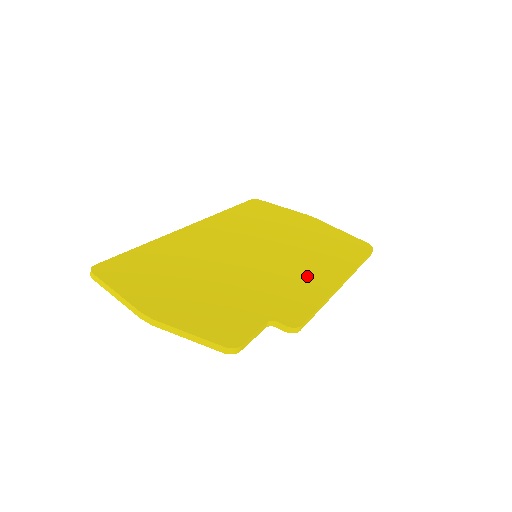
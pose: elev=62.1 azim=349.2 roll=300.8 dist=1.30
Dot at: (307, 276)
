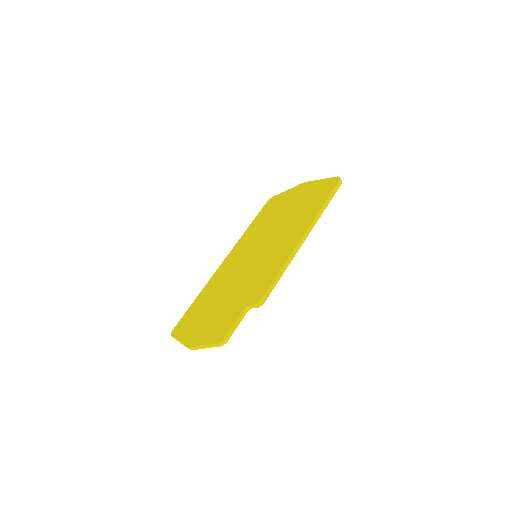
Dot at: (279, 251)
